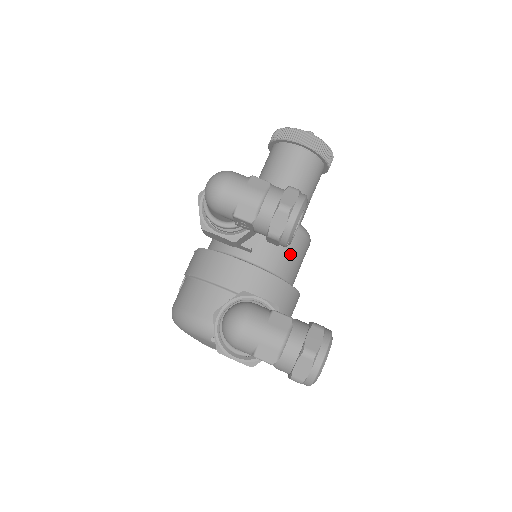
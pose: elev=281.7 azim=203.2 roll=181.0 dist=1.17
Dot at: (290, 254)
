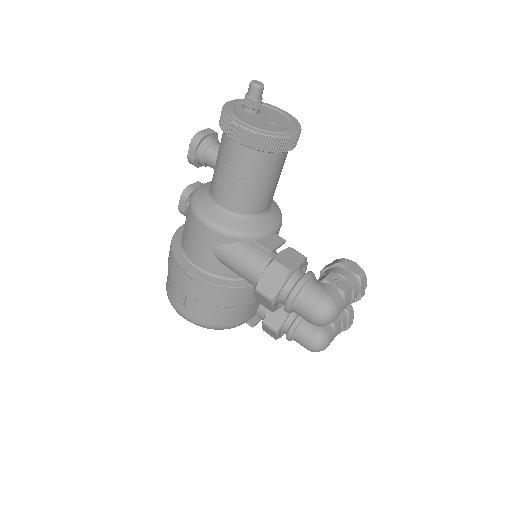
Dot at: occluded
